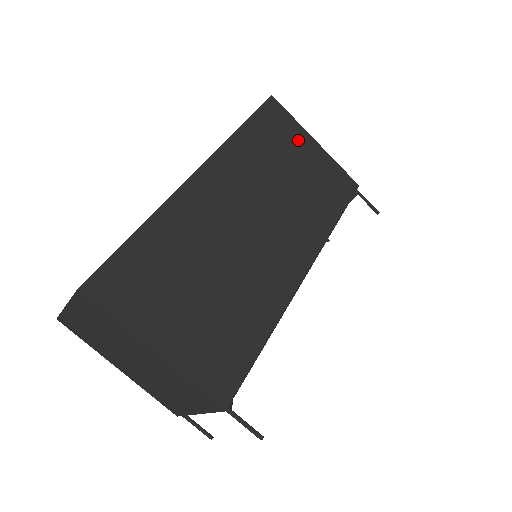
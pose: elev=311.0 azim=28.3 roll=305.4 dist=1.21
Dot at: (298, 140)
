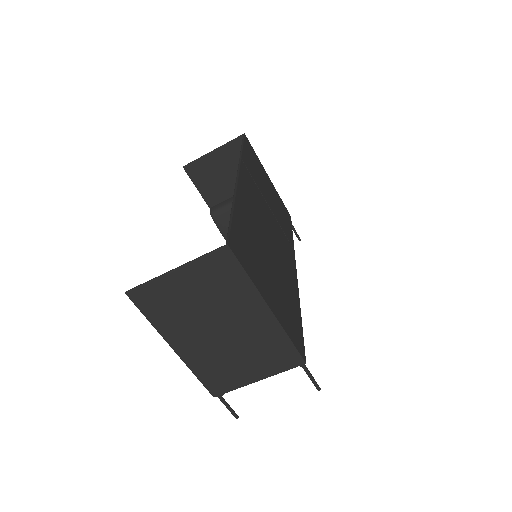
Dot at: (263, 172)
